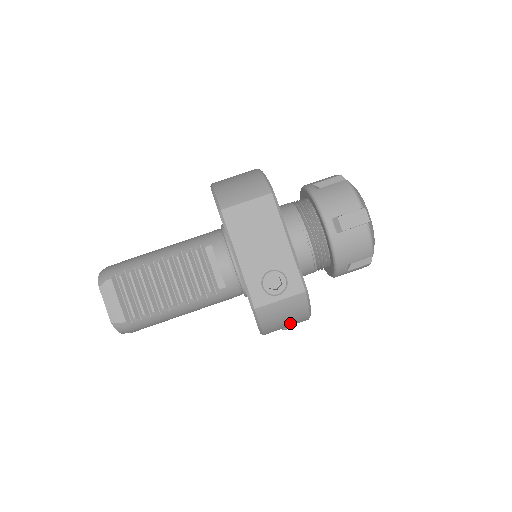
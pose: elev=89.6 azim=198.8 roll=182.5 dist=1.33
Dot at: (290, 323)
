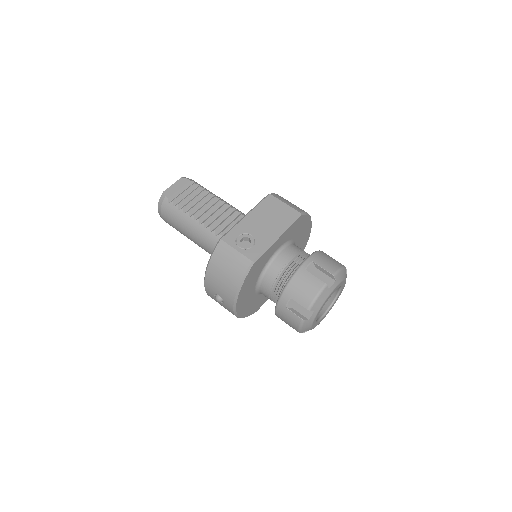
Dot at: (224, 283)
